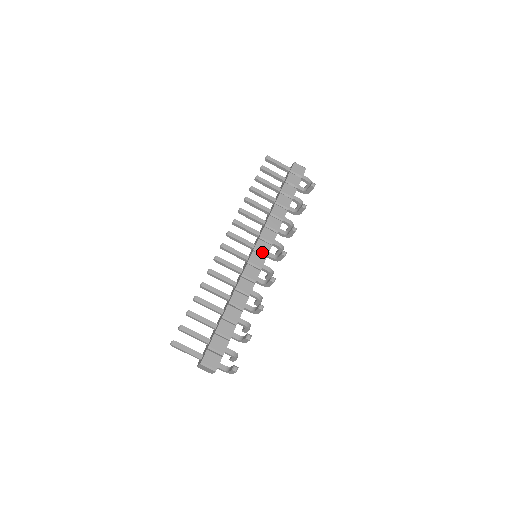
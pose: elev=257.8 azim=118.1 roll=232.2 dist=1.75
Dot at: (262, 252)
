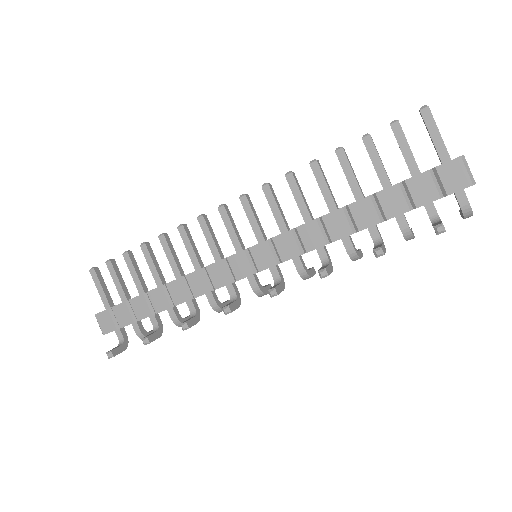
Dot at: (255, 261)
